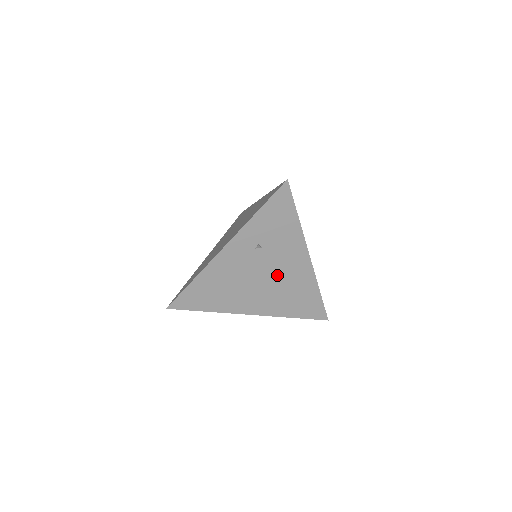
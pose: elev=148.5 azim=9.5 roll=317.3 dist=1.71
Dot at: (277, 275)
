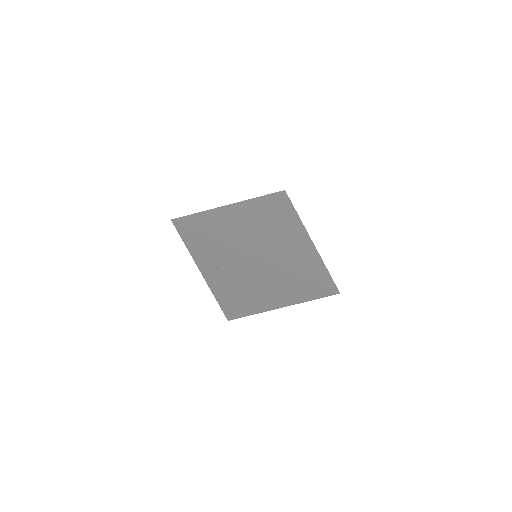
Dot at: (254, 278)
